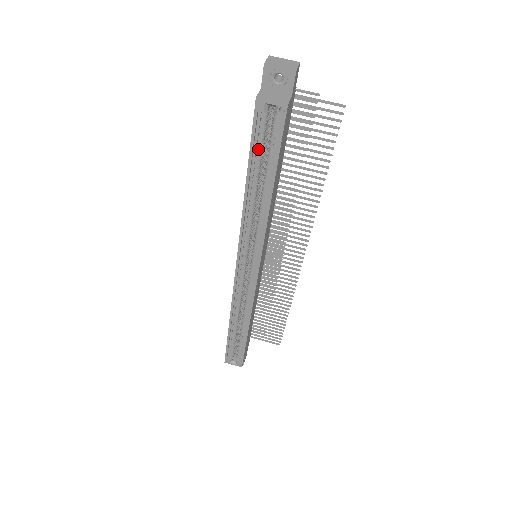
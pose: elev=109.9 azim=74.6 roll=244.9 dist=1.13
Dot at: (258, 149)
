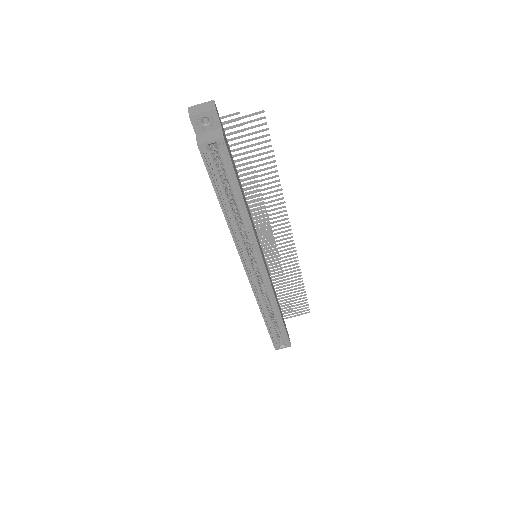
Dot at: (217, 179)
